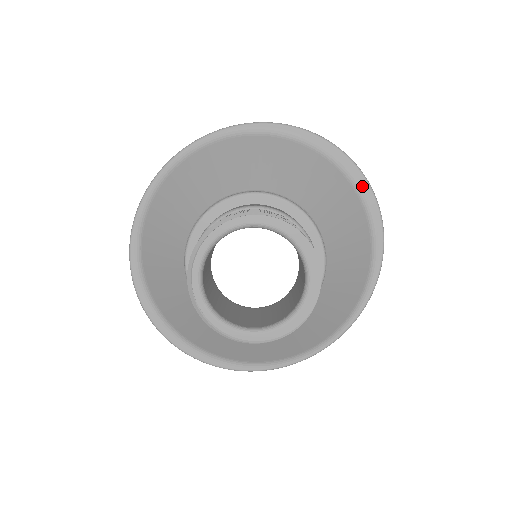
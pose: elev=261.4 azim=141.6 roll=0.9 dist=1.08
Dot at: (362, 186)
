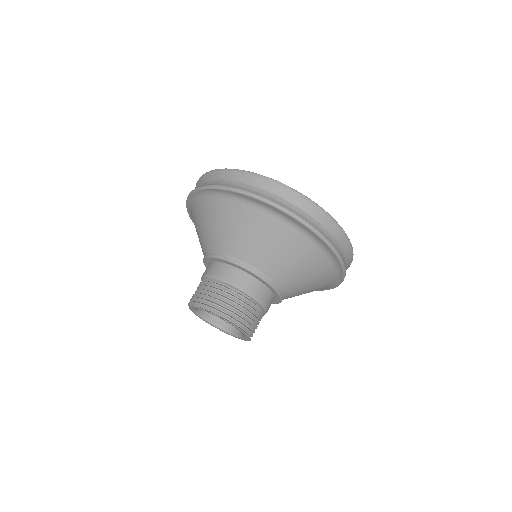
Dot at: (301, 226)
